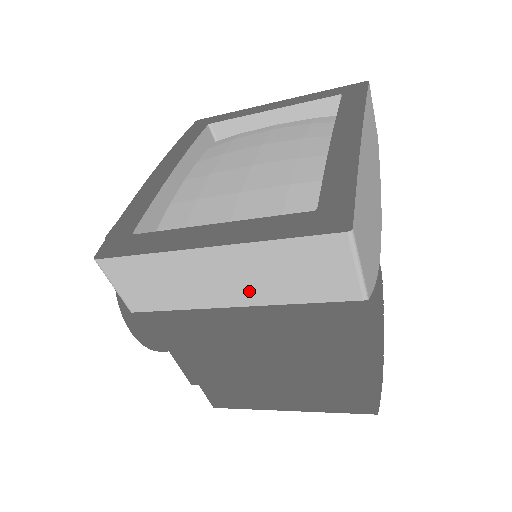
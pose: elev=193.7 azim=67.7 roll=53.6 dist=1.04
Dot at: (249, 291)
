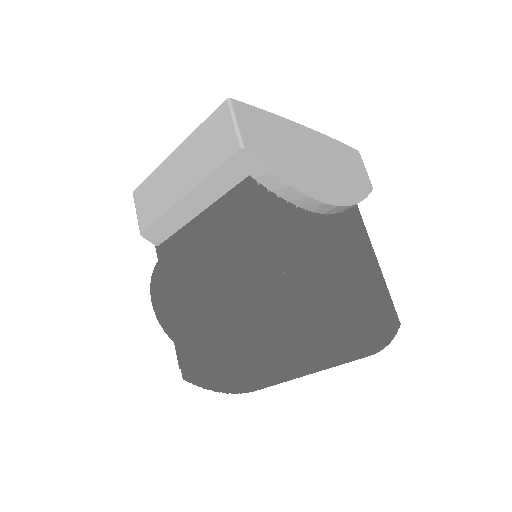
Dot at: (190, 176)
